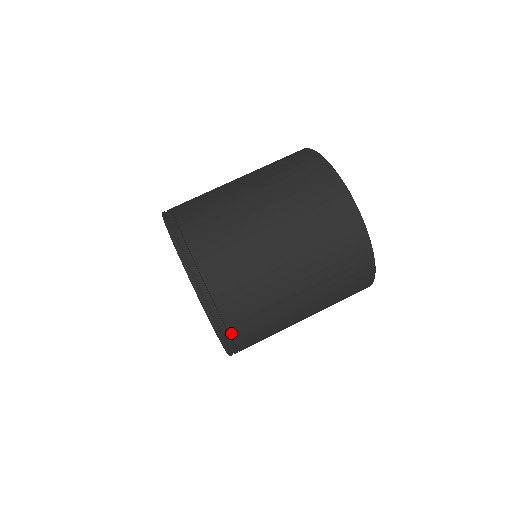
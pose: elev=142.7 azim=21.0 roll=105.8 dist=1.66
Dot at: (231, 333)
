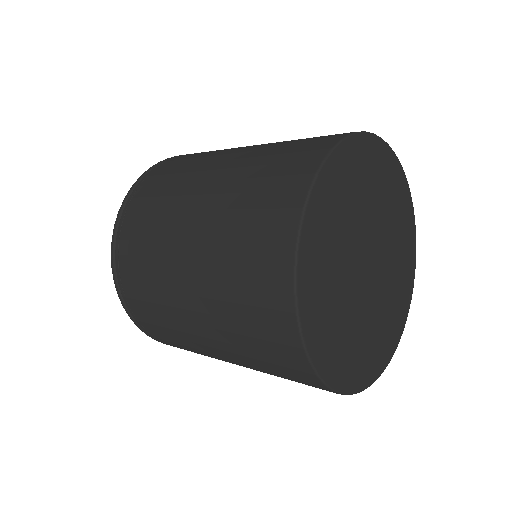
Dot at: (155, 337)
